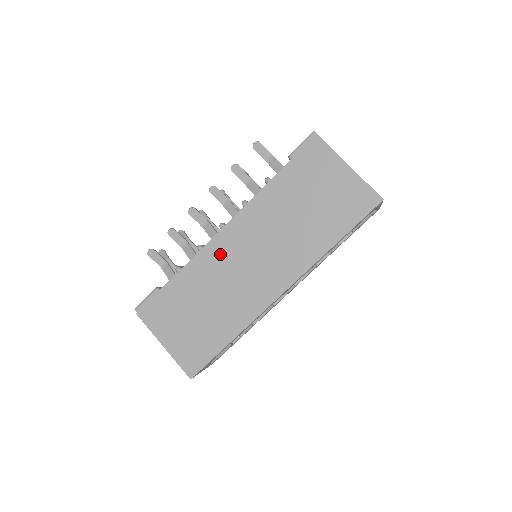
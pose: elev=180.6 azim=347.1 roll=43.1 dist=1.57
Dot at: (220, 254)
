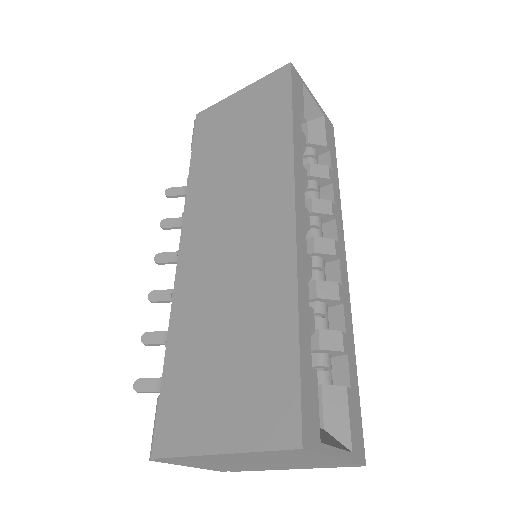
Dot at: (196, 267)
